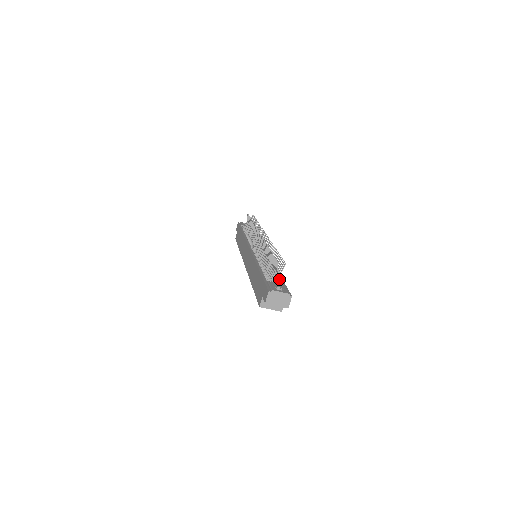
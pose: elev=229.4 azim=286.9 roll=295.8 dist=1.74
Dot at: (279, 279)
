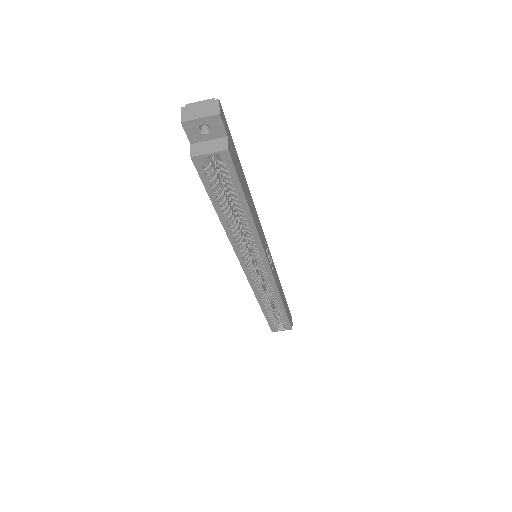
Dot at: occluded
